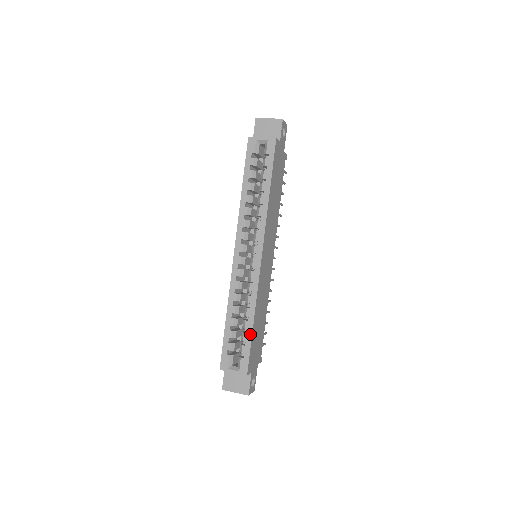
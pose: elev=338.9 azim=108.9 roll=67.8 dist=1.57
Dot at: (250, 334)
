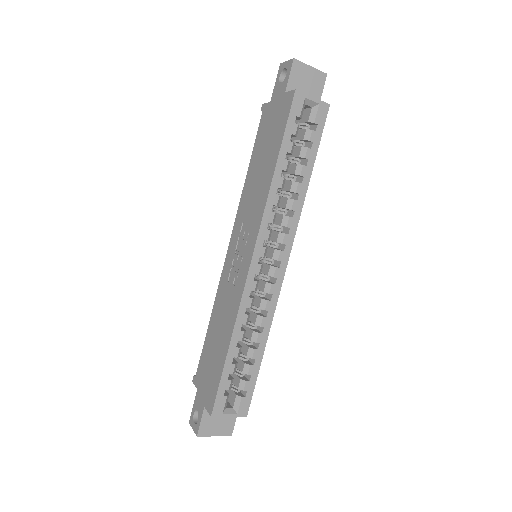
Dot at: (258, 366)
